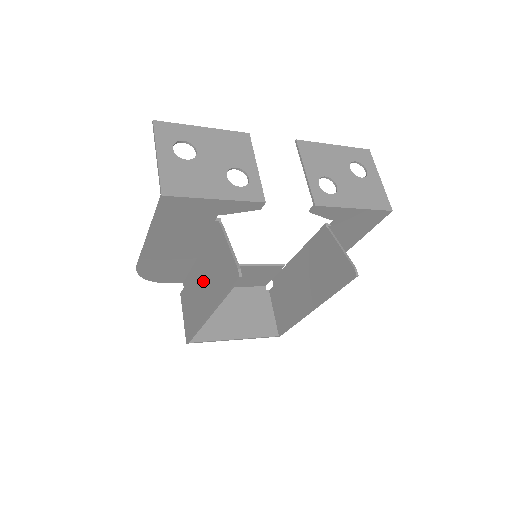
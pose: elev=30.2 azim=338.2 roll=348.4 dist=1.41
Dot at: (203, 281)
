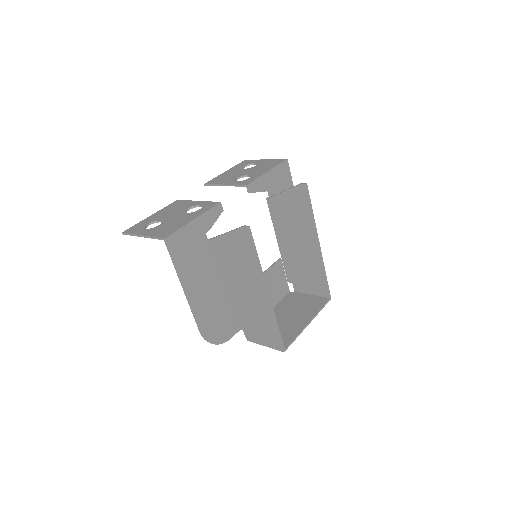
Dot at: (243, 289)
